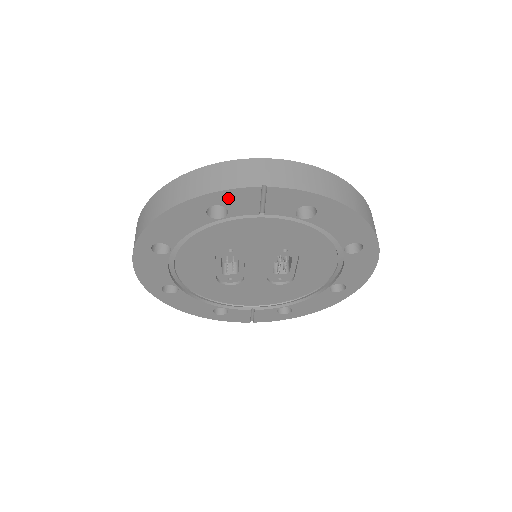
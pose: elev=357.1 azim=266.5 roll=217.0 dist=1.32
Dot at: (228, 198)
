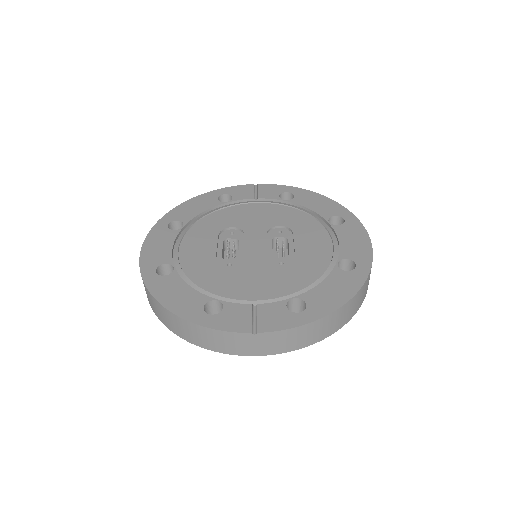
Dot at: (233, 191)
